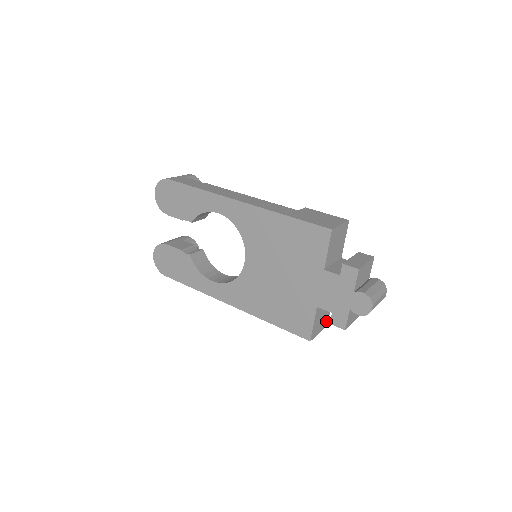
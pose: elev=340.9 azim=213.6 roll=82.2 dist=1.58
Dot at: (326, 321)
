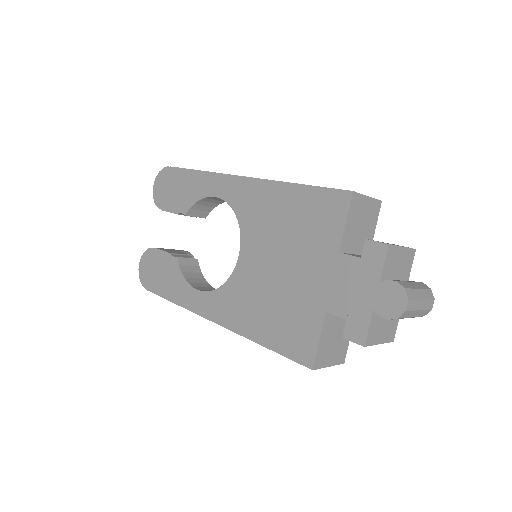
Dot at: (342, 353)
